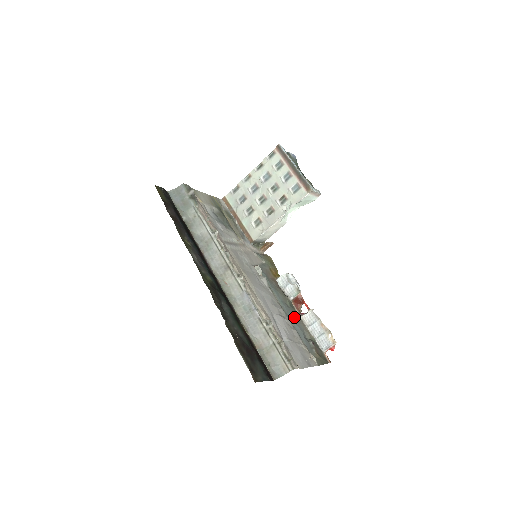
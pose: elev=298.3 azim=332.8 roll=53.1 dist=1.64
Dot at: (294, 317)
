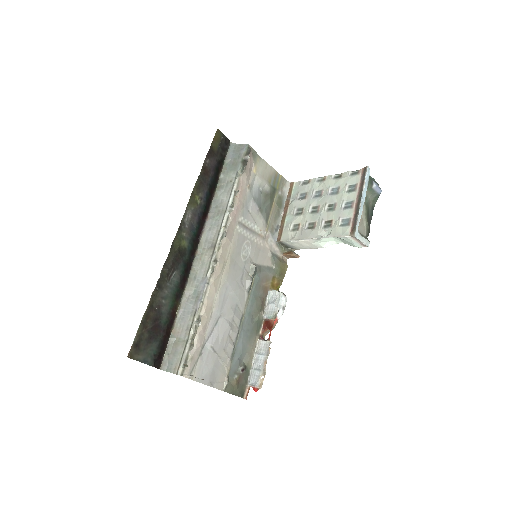
Dot at: (248, 334)
